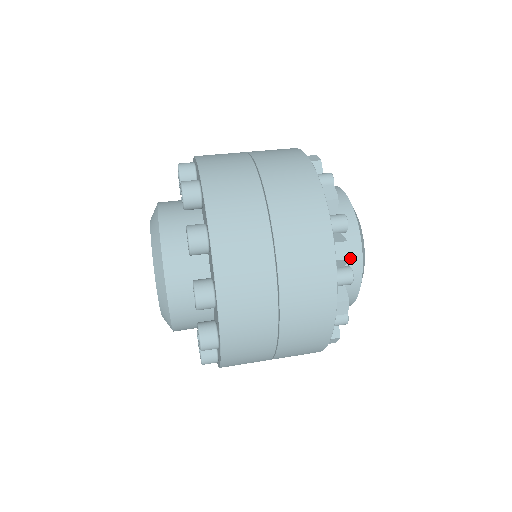
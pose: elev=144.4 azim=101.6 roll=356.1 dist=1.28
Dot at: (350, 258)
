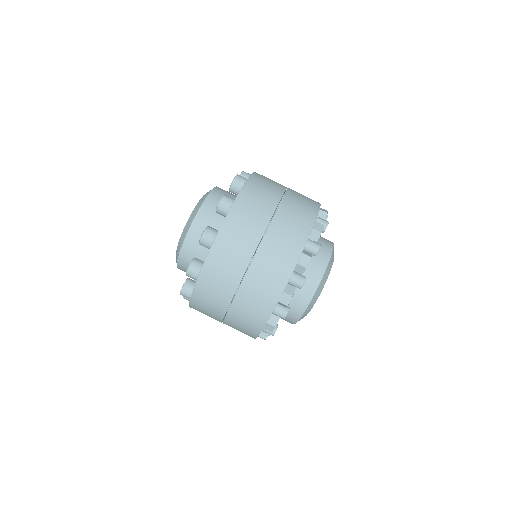
Dot at: occluded
